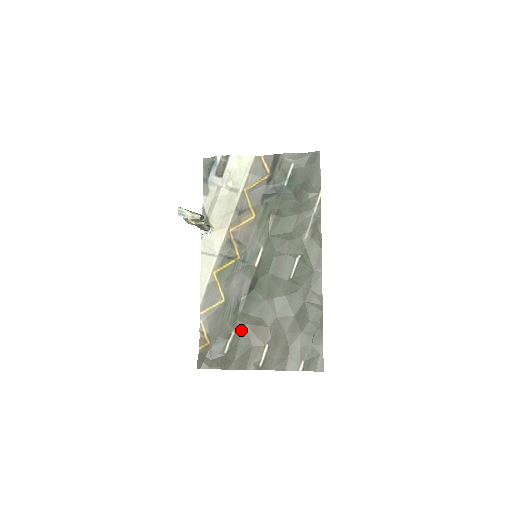
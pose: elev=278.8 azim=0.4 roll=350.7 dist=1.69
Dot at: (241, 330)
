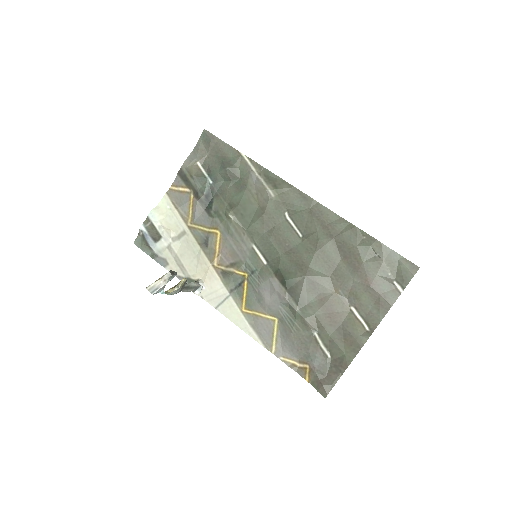
Dot at: (318, 323)
